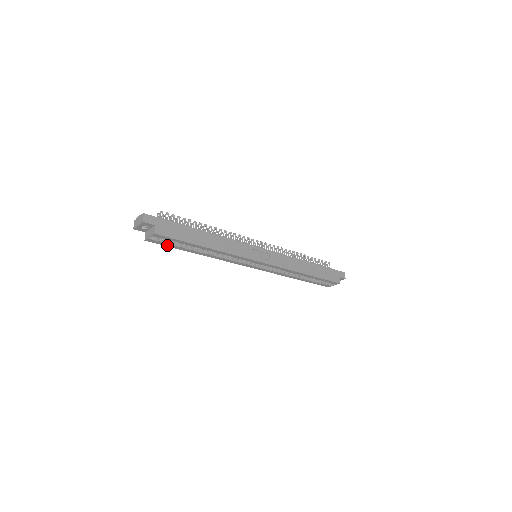
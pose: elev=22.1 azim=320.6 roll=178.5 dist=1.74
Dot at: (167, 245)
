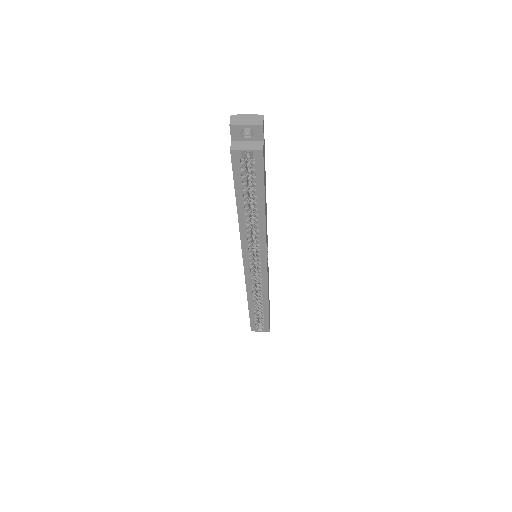
Dot at: (236, 176)
